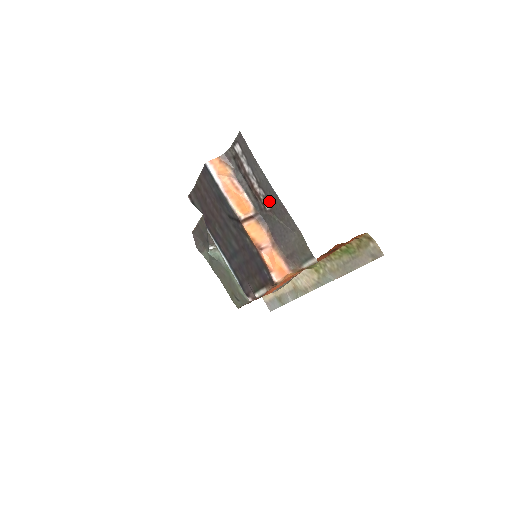
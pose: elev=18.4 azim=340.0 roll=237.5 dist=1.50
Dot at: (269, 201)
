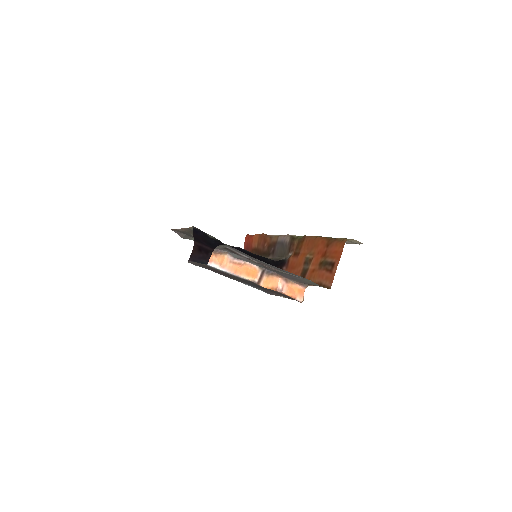
Dot at: occluded
